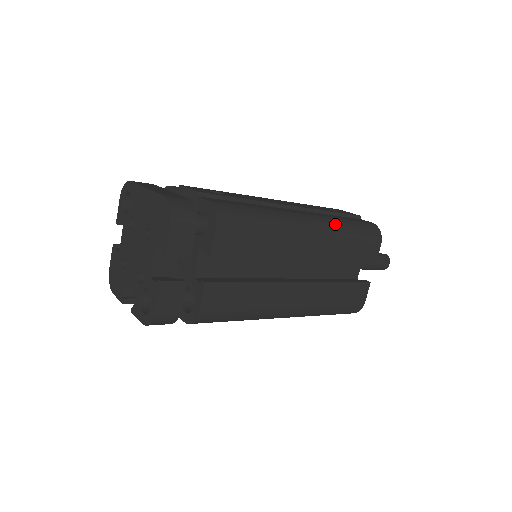
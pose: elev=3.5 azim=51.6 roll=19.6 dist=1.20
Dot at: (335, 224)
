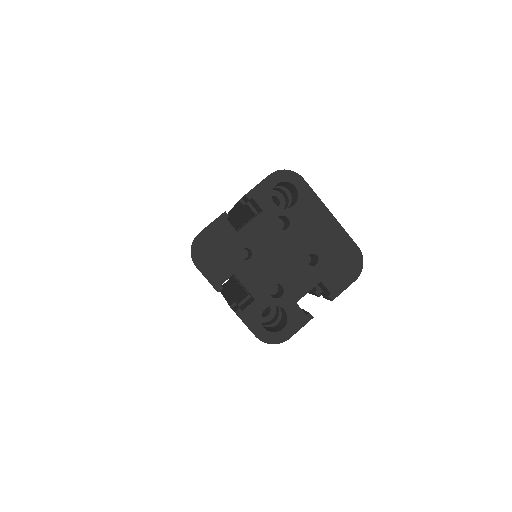
Dot at: occluded
